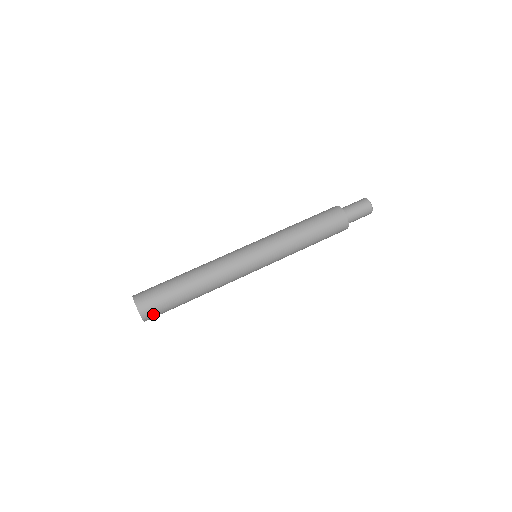
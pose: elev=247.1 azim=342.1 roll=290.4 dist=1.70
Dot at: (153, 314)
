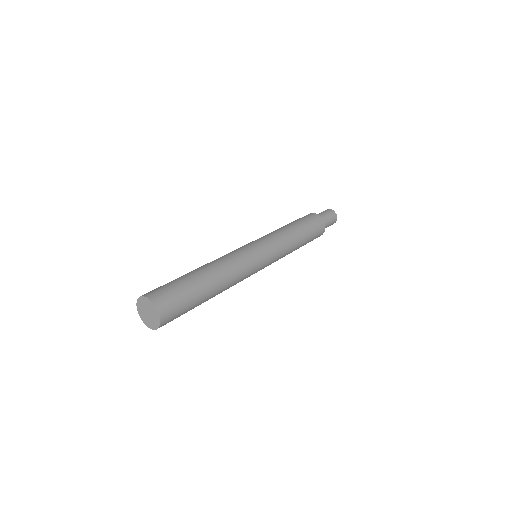
Dot at: (171, 316)
